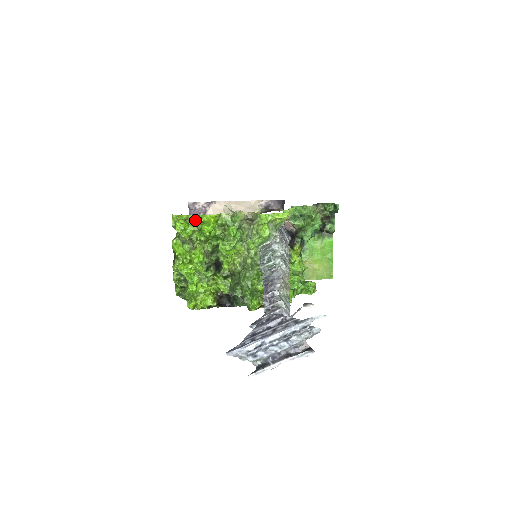
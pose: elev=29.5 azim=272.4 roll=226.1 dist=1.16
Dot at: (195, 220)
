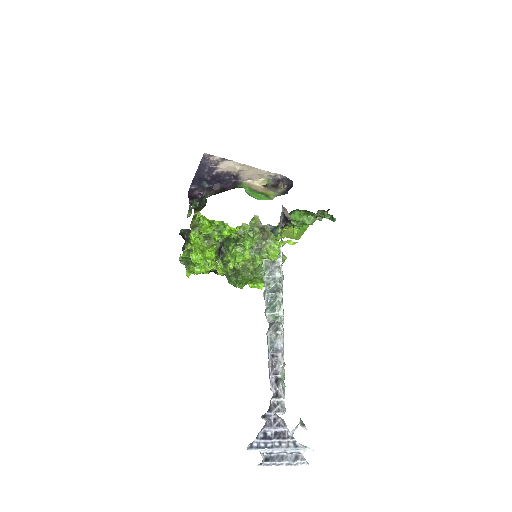
Dot at: (218, 222)
